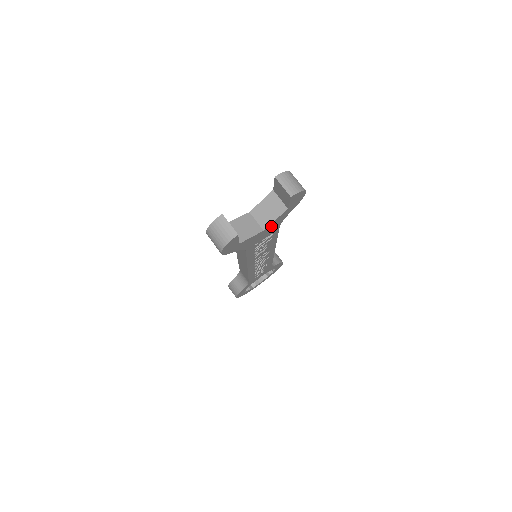
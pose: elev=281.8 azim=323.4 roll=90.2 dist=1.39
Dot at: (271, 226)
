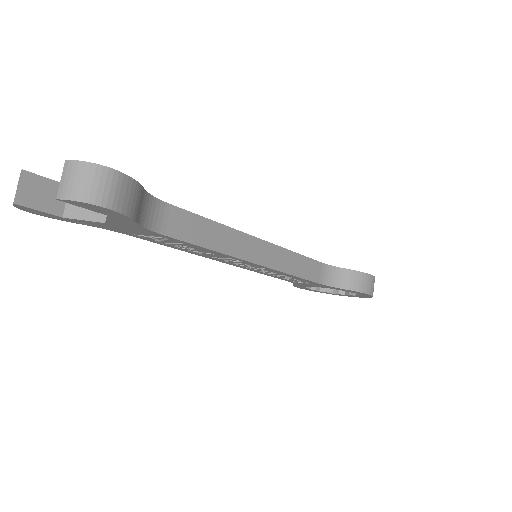
Dot at: (120, 224)
